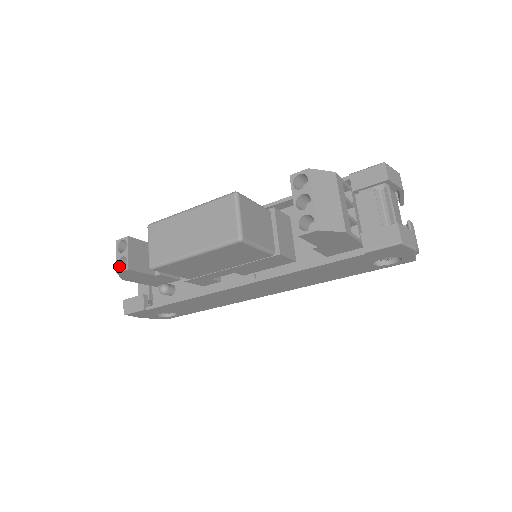
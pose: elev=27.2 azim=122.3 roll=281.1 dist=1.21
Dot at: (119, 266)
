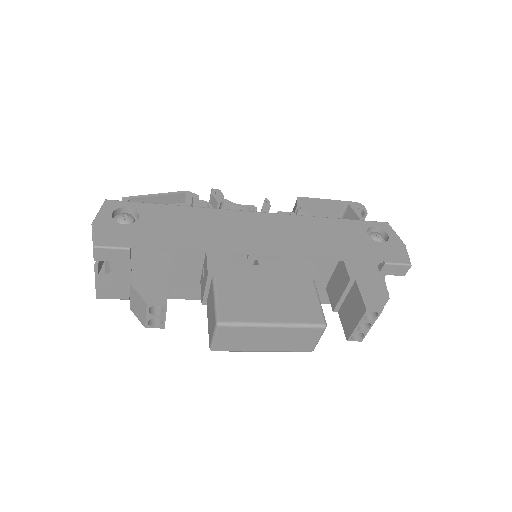
Dot at: (148, 322)
